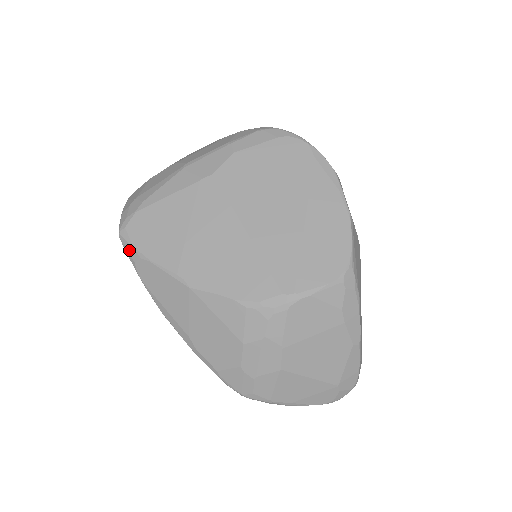
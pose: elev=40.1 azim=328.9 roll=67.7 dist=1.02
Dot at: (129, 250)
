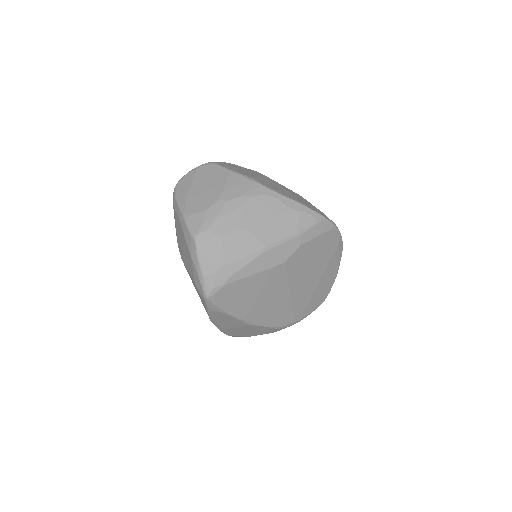
Dot at: (212, 306)
